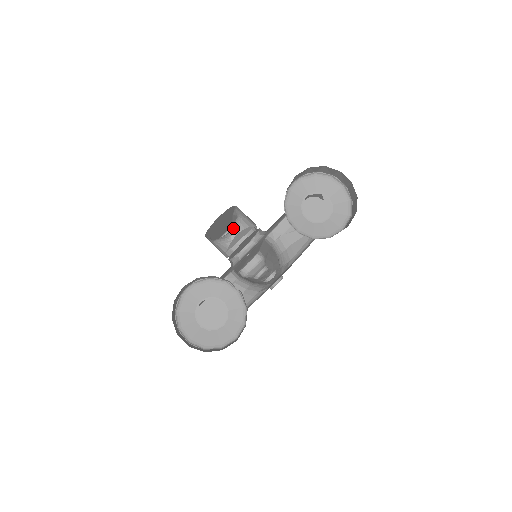
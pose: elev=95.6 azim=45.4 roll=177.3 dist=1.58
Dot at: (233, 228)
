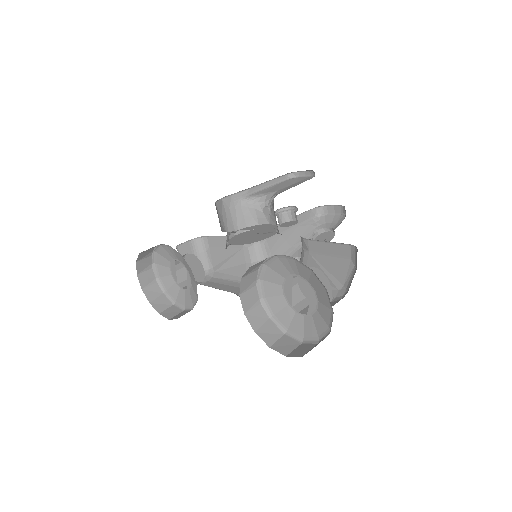
Dot at: (273, 199)
